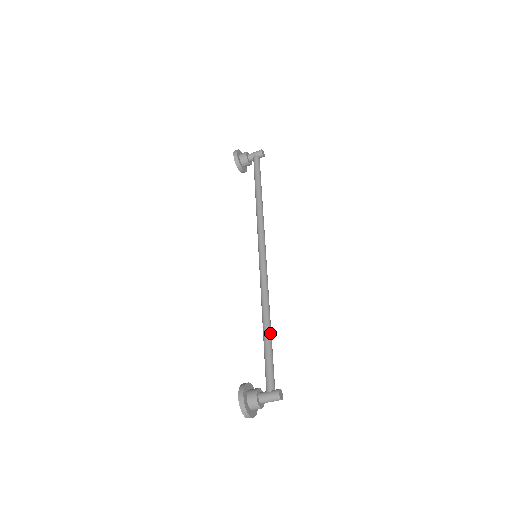
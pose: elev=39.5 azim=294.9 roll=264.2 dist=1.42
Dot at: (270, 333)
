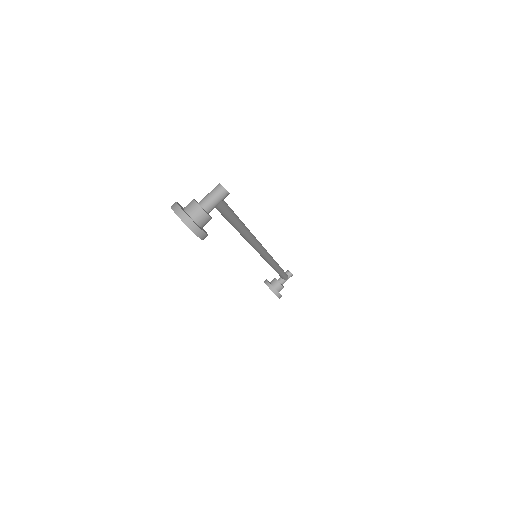
Dot at: occluded
